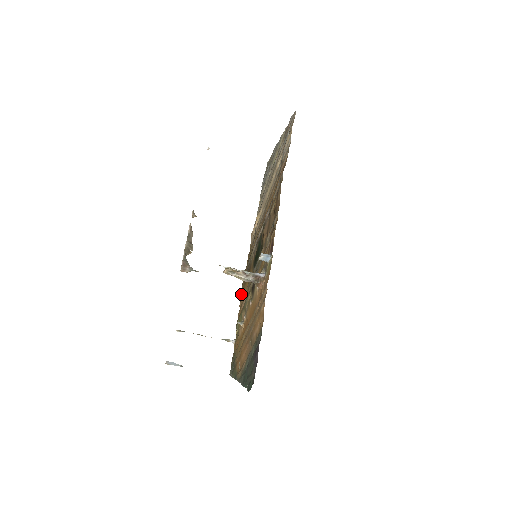
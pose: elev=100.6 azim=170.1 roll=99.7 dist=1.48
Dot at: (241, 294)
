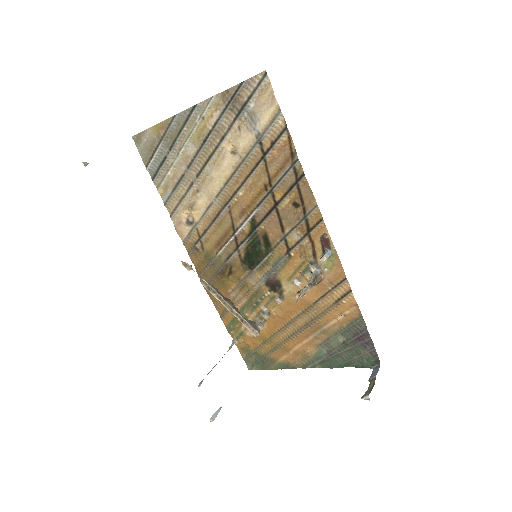
Dot at: (212, 298)
